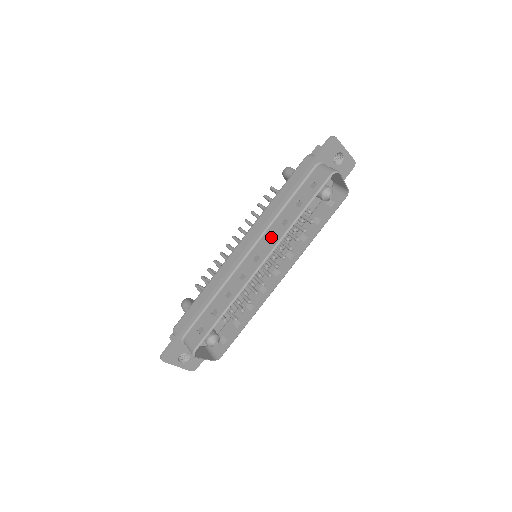
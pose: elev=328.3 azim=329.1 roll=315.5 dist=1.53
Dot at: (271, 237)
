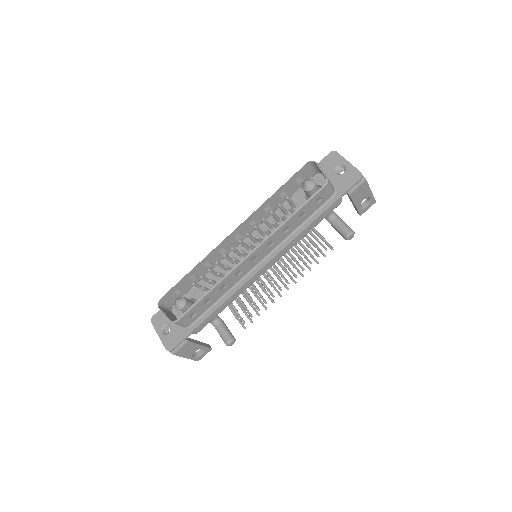
Dot at: (255, 221)
